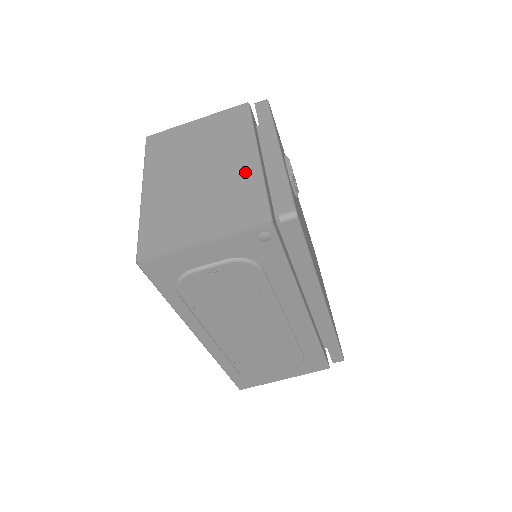
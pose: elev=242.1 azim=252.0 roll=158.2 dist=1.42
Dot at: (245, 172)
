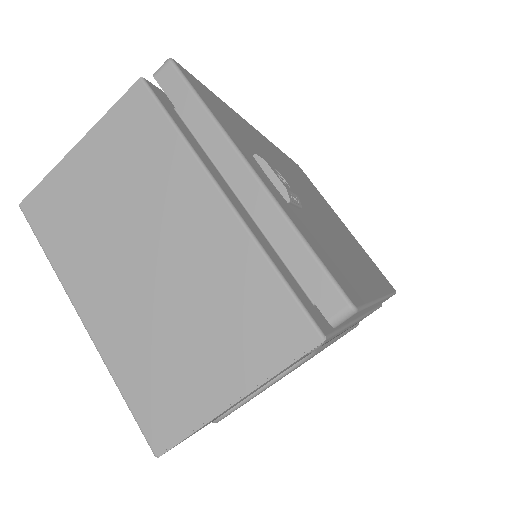
Dot at: (224, 244)
